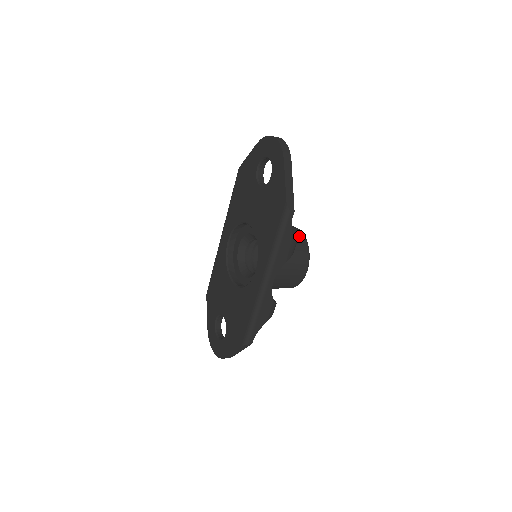
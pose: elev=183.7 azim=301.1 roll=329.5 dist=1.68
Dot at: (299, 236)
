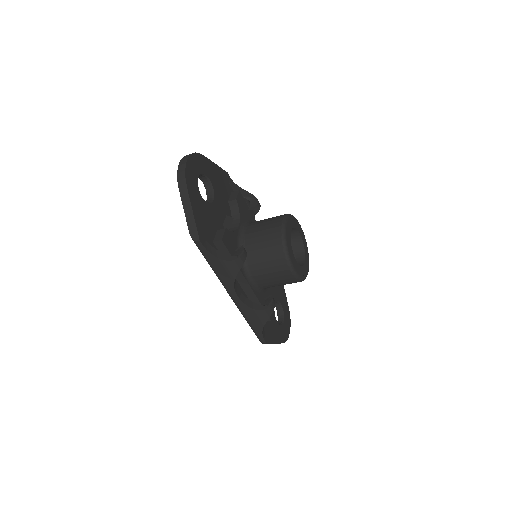
Dot at: (274, 234)
